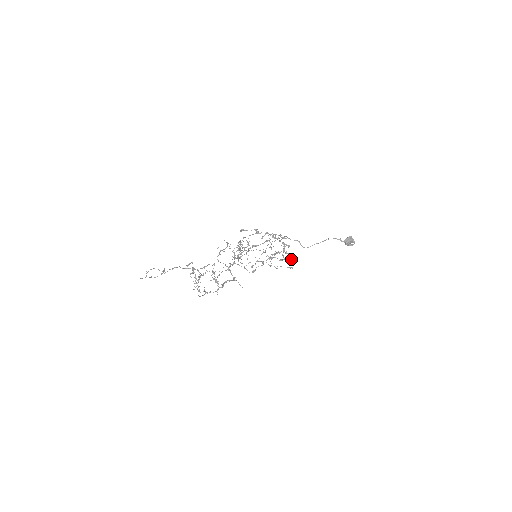
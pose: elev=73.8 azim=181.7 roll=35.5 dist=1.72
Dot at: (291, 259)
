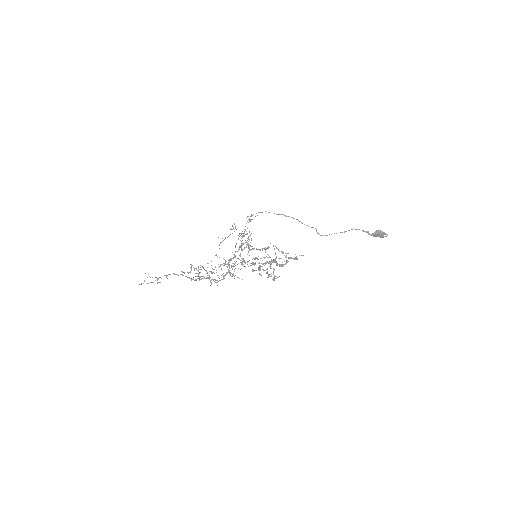
Dot at: (297, 259)
